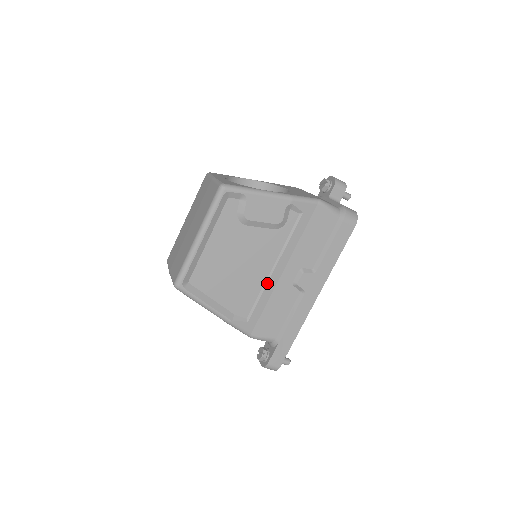
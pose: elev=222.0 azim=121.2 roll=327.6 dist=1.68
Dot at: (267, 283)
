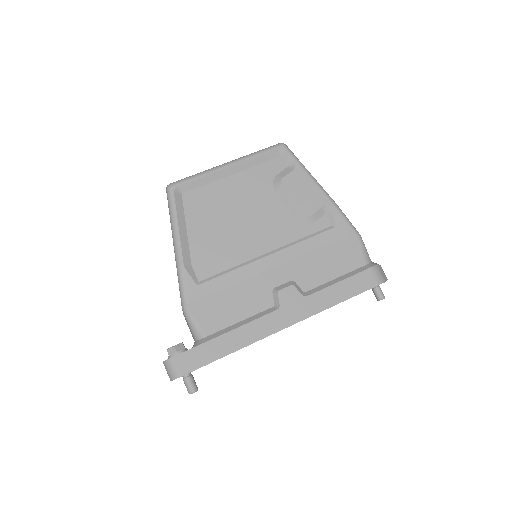
Dot at: (250, 263)
